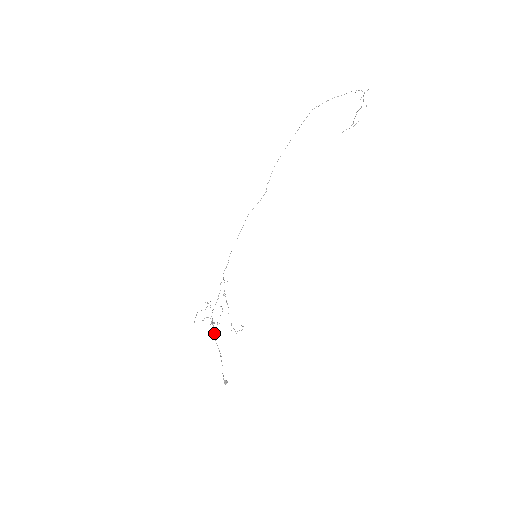
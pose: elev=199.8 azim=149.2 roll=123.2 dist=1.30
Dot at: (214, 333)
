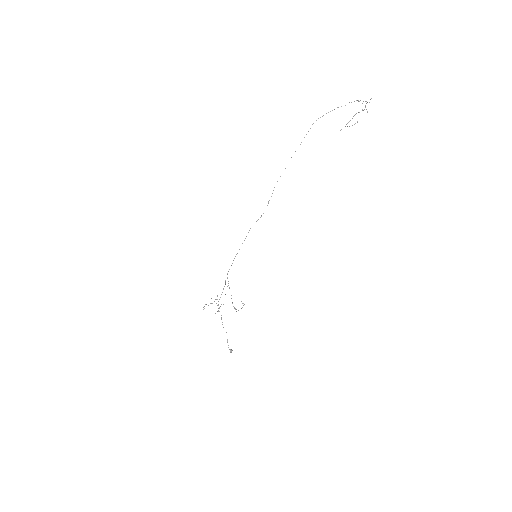
Dot at: occluded
